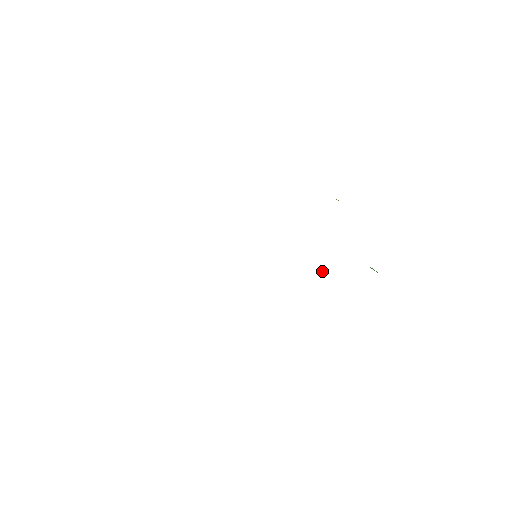
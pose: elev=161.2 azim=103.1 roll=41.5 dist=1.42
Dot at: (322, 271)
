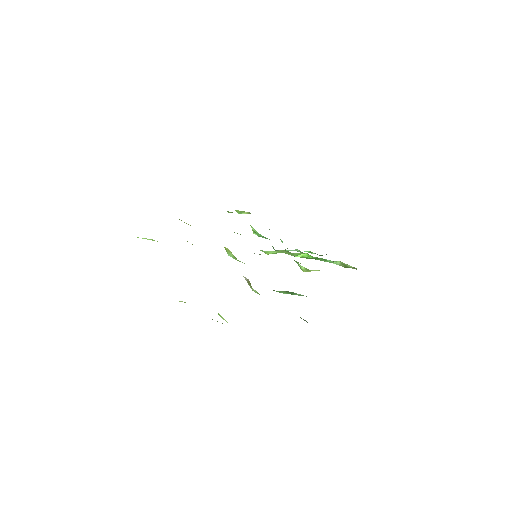
Dot at: (298, 256)
